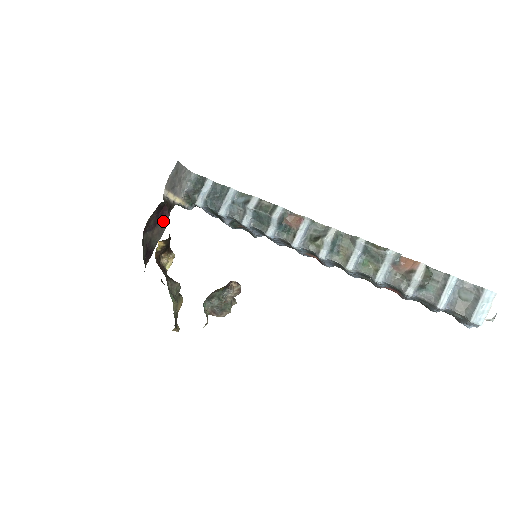
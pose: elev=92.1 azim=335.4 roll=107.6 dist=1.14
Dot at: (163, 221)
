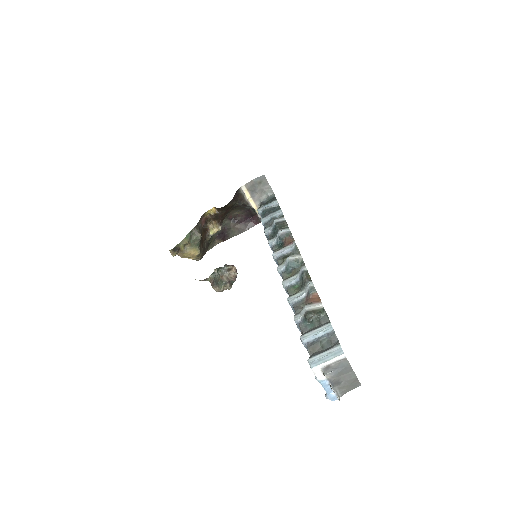
Dot at: (248, 225)
